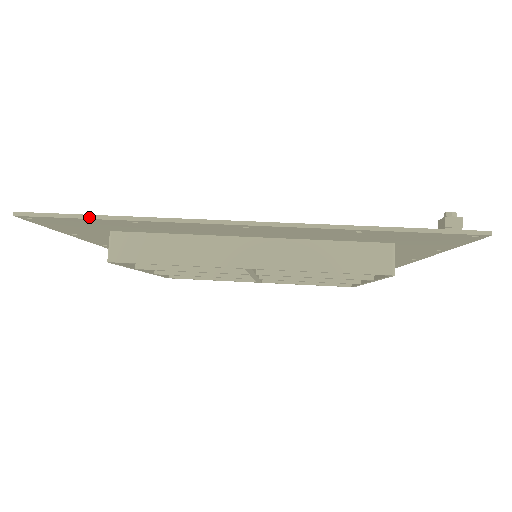
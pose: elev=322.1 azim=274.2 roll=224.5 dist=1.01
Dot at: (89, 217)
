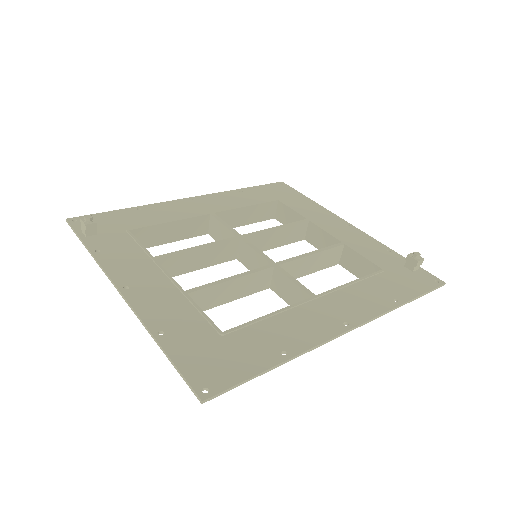
Dot at: (261, 374)
